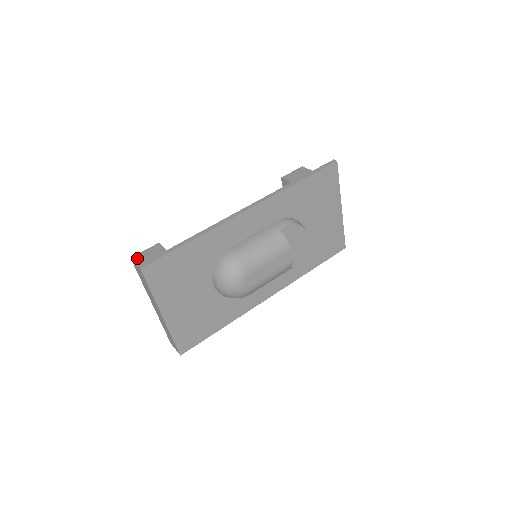
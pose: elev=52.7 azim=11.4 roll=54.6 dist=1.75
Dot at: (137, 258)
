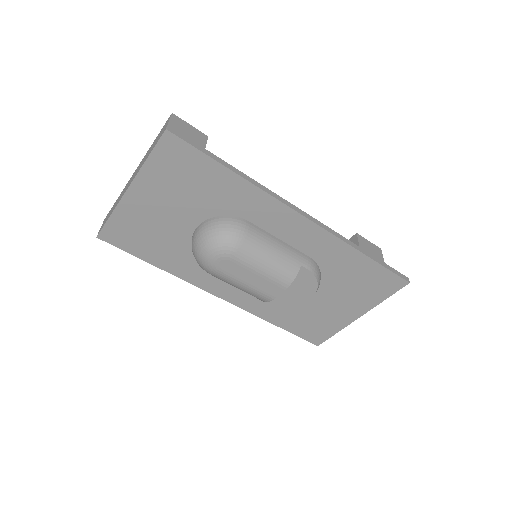
Dot at: (176, 120)
